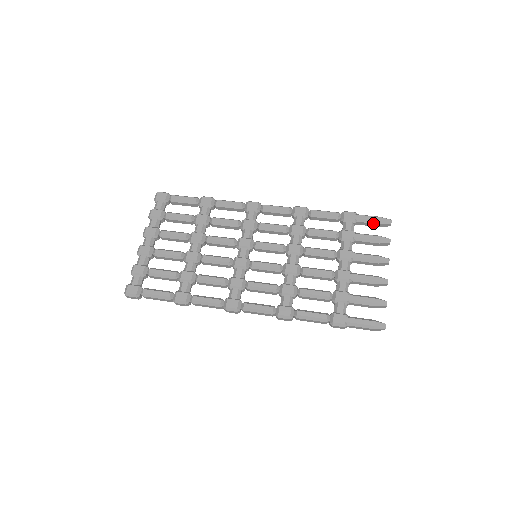
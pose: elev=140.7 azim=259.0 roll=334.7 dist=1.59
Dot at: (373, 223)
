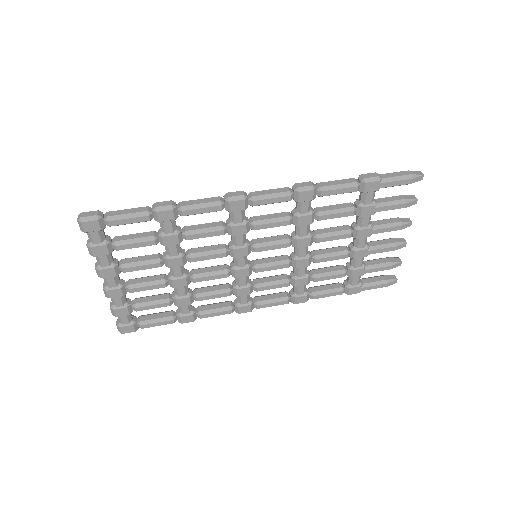
Dot at: (400, 185)
